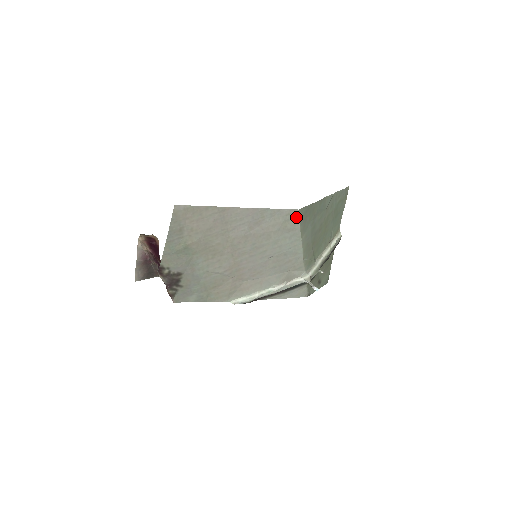
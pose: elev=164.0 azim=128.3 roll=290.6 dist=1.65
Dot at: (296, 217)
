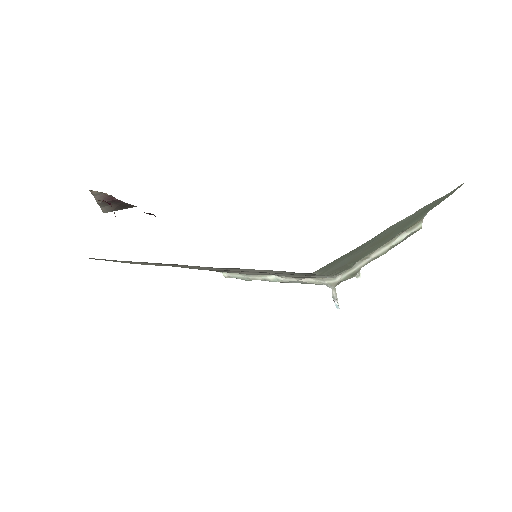
Dot at: (309, 273)
